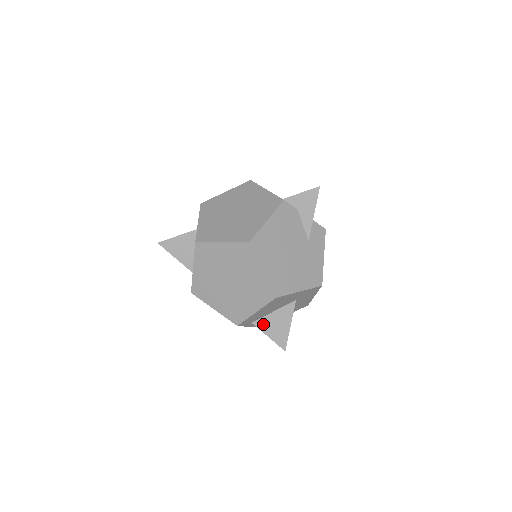
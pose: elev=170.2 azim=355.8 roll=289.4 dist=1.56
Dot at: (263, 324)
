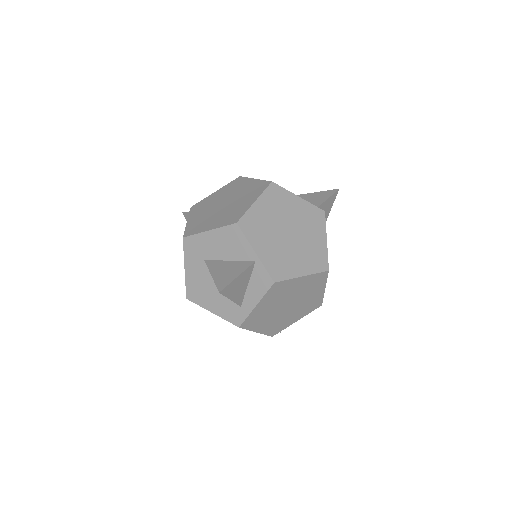
Dot at: occluded
